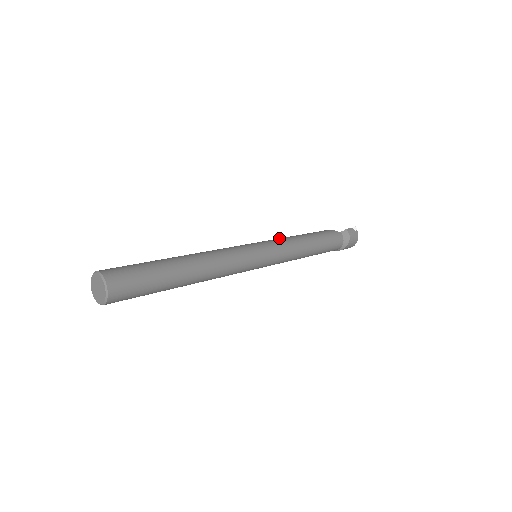
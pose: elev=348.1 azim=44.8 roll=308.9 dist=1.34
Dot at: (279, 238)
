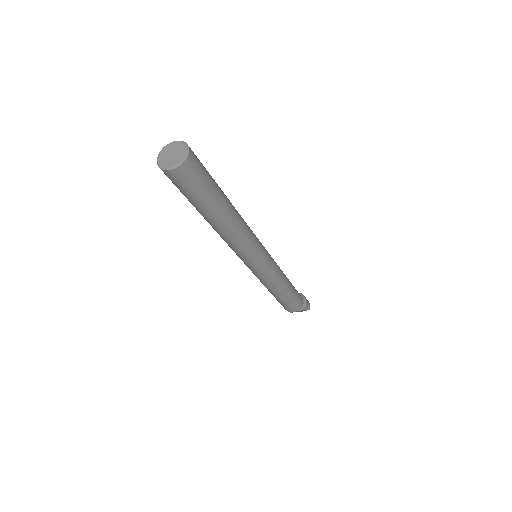
Dot at: occluded
